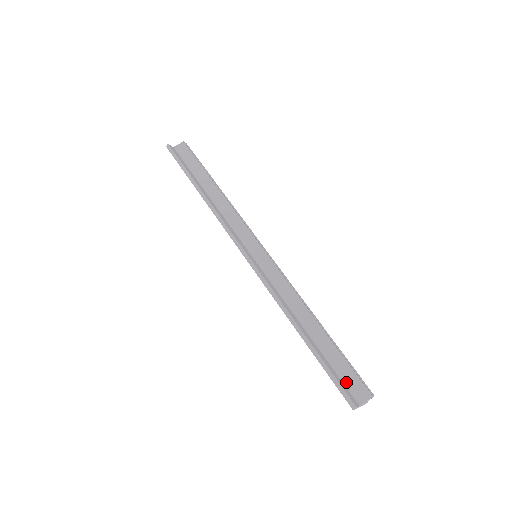
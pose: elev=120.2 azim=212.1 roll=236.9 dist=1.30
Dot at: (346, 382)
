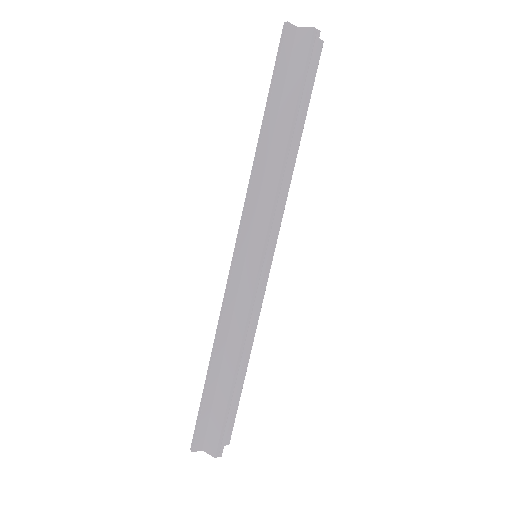
Dot at: (210, 429)
